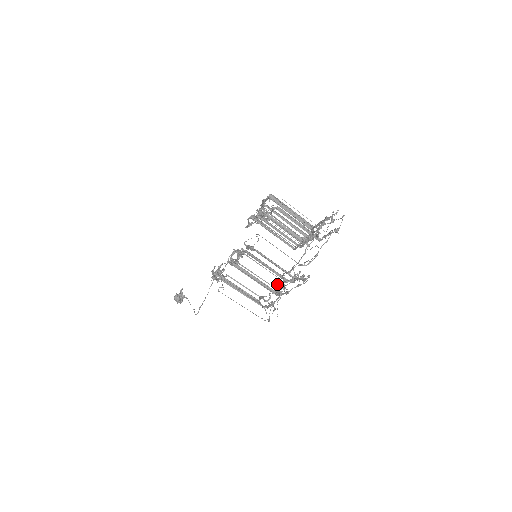
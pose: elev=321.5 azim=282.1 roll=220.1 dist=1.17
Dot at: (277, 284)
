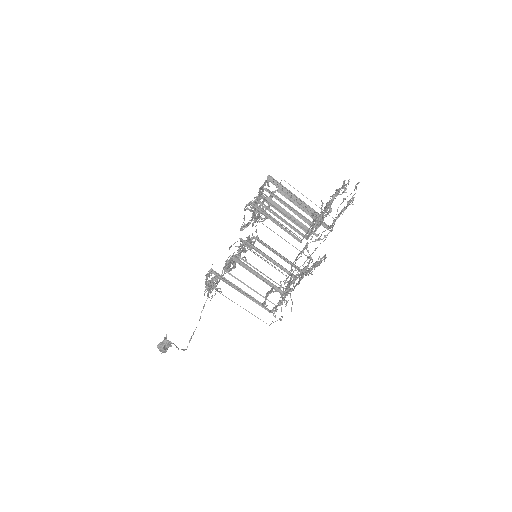
Dot at: occluded
